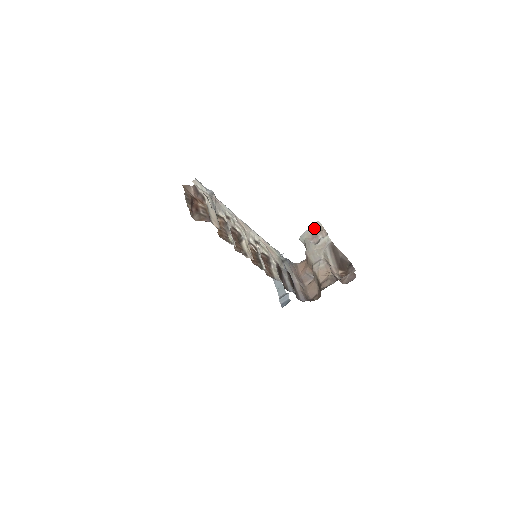
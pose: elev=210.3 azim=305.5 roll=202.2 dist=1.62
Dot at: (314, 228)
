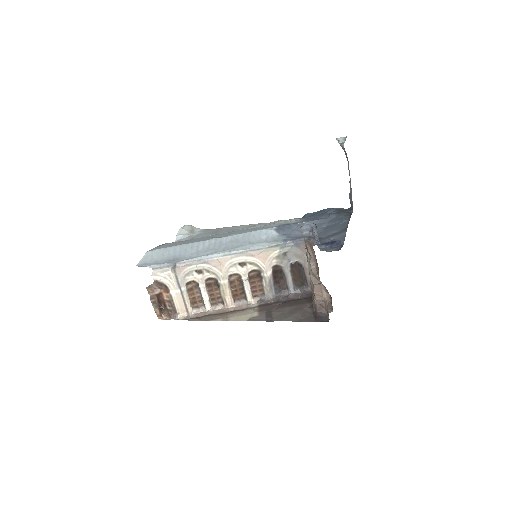
Dot at: occluded
